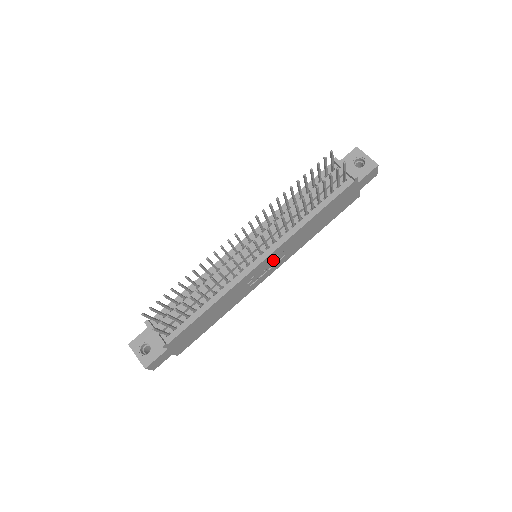
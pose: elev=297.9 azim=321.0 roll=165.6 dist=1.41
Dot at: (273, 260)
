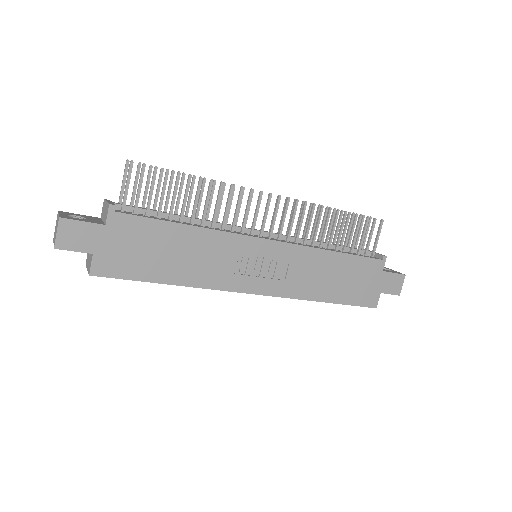
Dot at: (274, 263)
